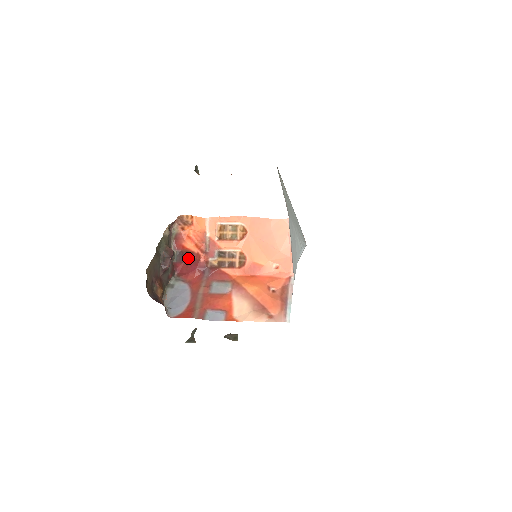
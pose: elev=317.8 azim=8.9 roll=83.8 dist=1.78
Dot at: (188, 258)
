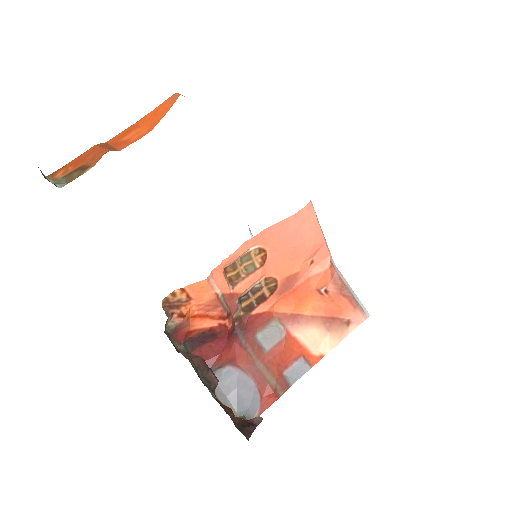
Dot at: (207, 339)
